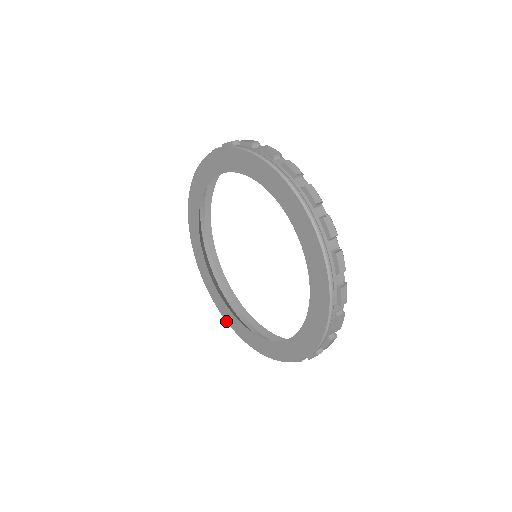
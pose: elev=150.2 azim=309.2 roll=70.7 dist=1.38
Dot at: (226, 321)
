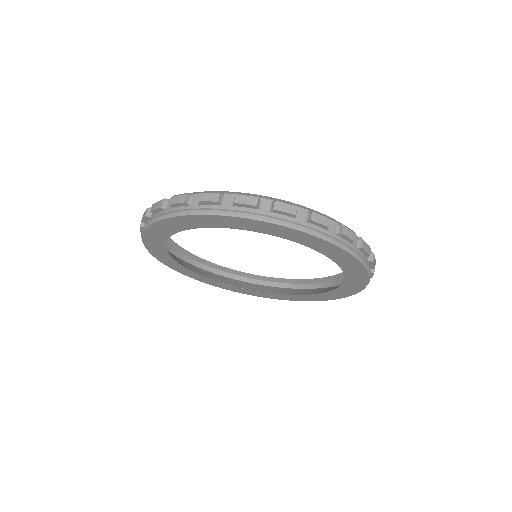
Dot at: occluded
